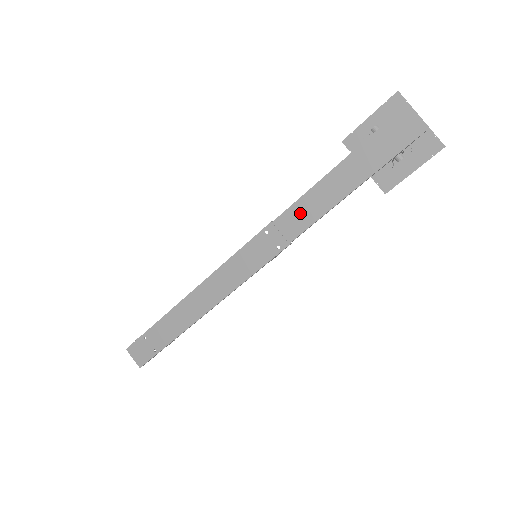
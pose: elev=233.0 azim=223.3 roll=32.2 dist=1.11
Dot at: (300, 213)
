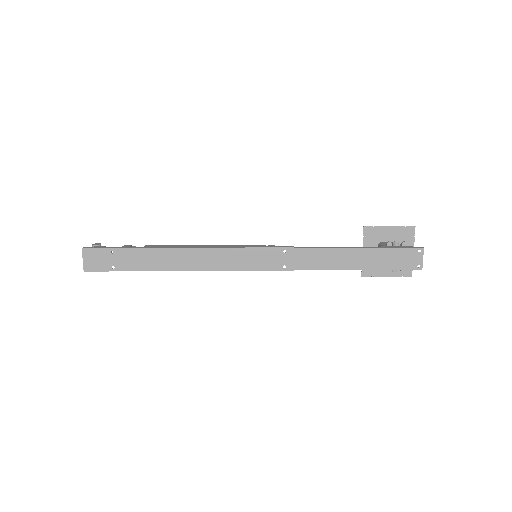
Dot at: (317, 257)
